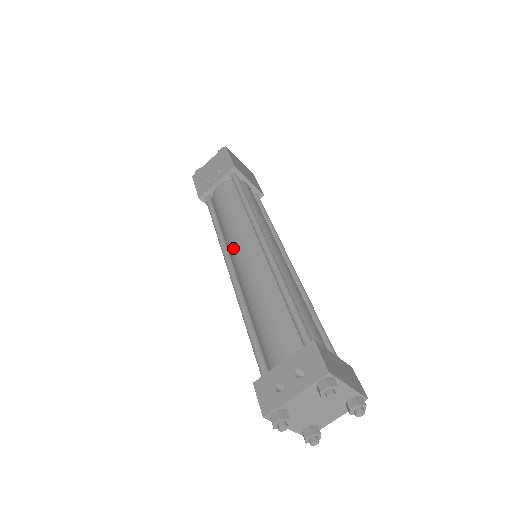
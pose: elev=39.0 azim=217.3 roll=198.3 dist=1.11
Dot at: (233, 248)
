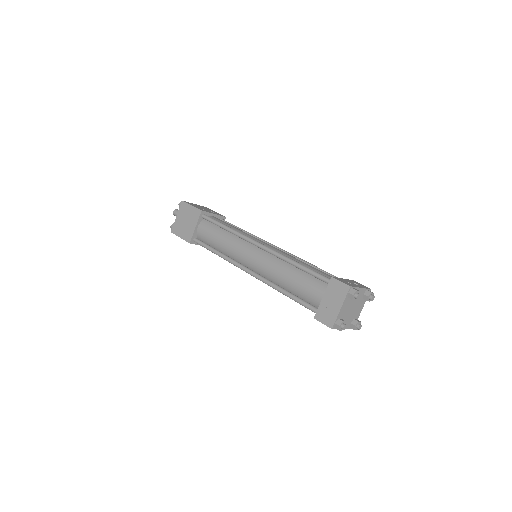
Dot at: occluded
